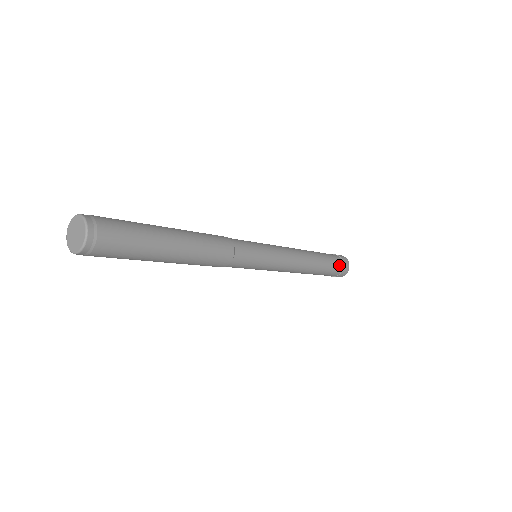
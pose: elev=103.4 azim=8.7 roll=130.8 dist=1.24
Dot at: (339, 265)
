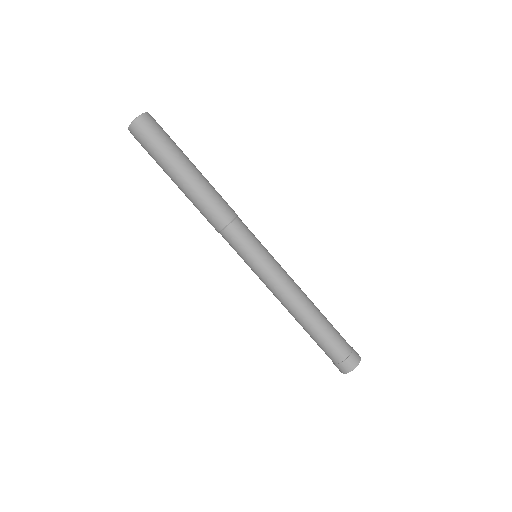
Dot at: (340, 353)
